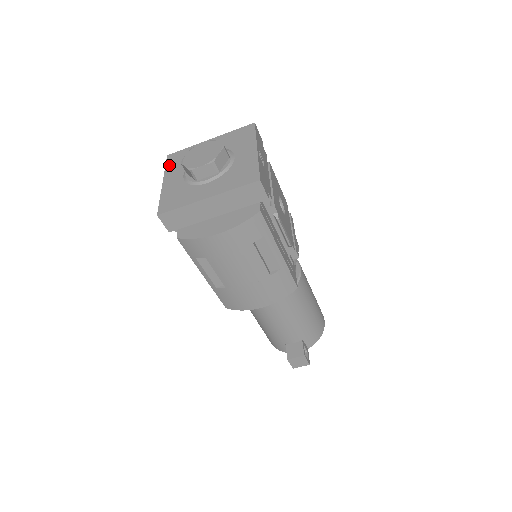
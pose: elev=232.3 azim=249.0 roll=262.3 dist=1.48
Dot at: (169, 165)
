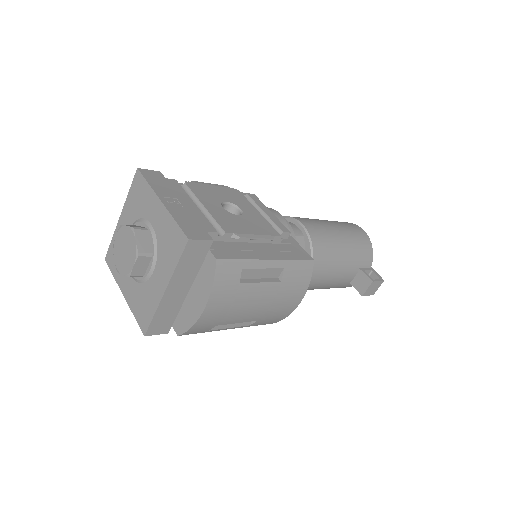
Dot at: (113, 271)
